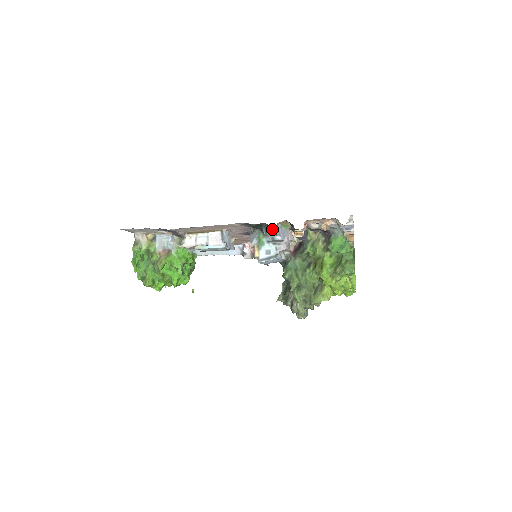
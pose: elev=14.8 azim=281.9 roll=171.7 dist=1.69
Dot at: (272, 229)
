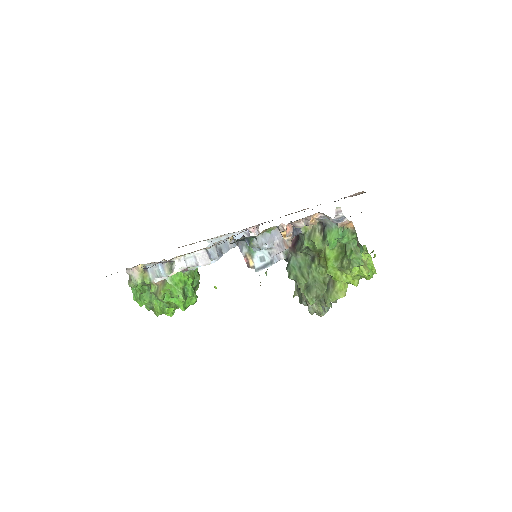
Dot at: (255, 238)
